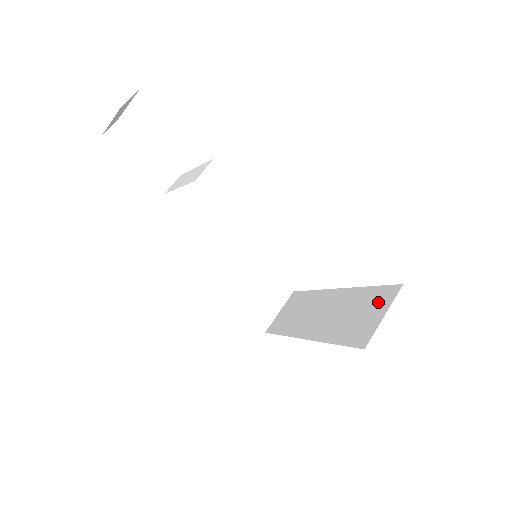
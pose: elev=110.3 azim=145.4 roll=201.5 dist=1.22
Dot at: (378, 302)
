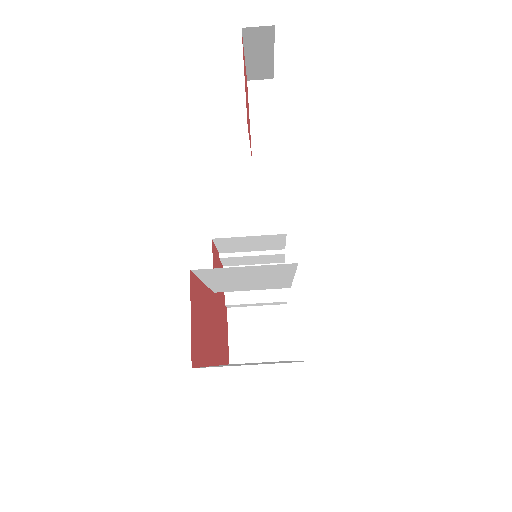
Dot at: occluded
